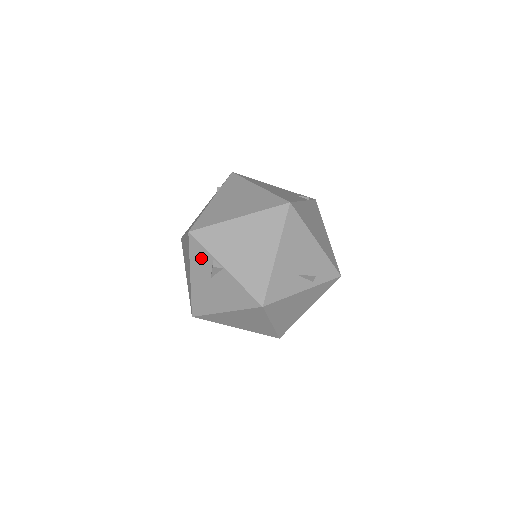
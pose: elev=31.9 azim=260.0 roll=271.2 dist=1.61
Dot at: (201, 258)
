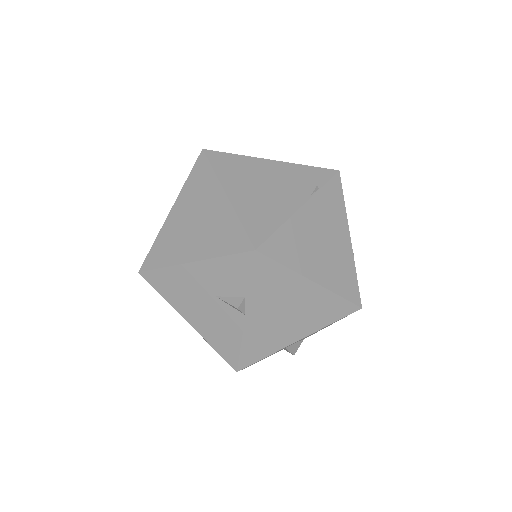
Dot at: (232, 277)
